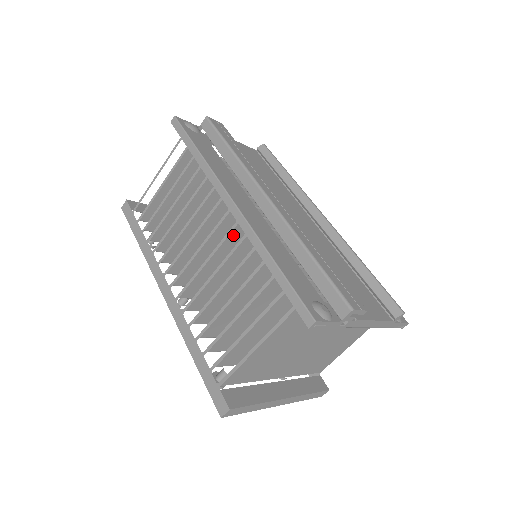
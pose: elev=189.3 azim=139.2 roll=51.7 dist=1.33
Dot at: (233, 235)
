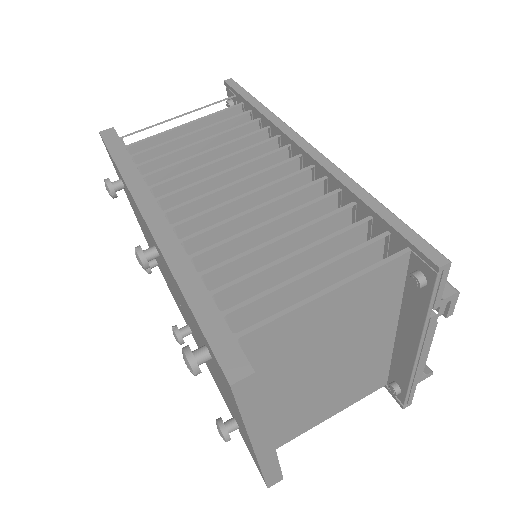
Dot at: (290, 184)
